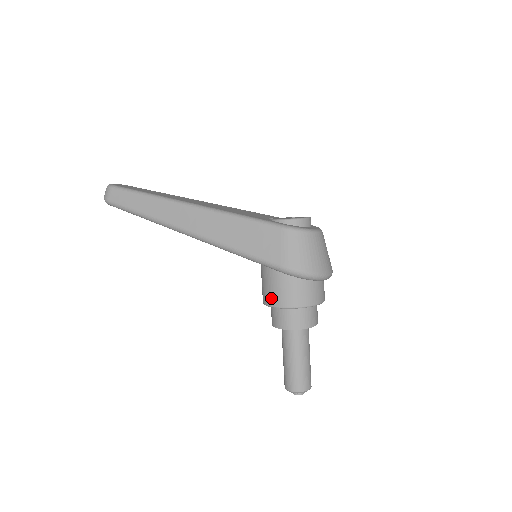
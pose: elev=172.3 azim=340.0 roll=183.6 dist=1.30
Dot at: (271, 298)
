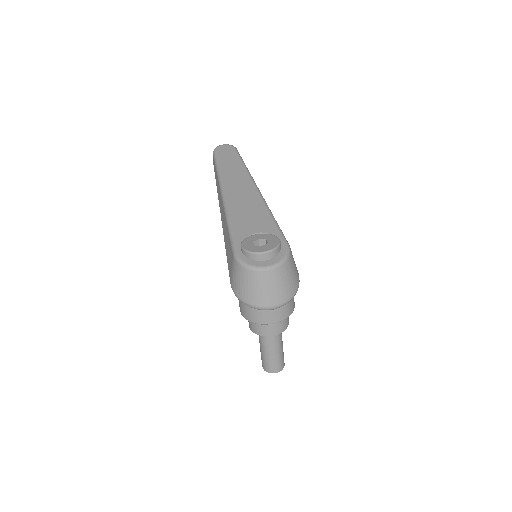
Dot at: occluded
